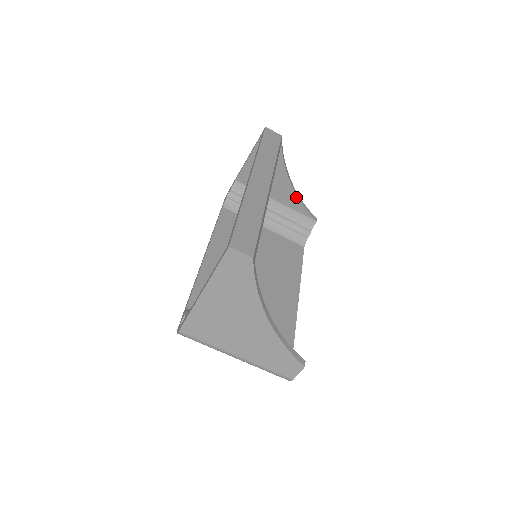
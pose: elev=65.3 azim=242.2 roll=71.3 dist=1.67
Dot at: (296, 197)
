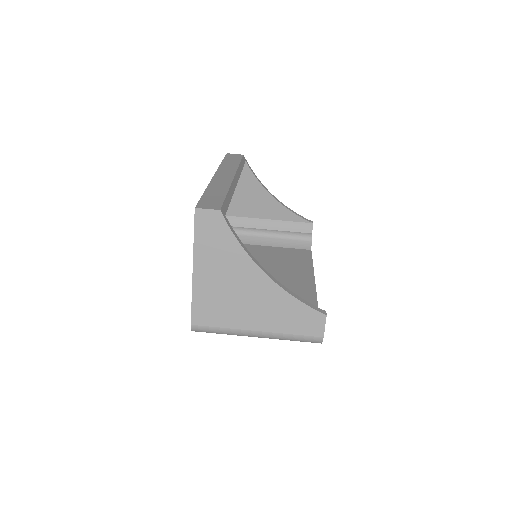
Dot at: (283, 207)
